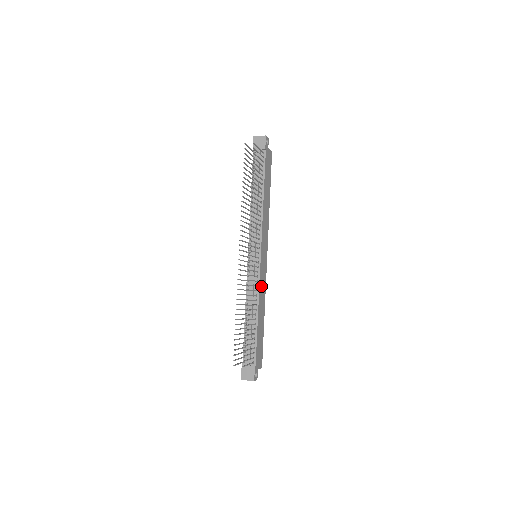
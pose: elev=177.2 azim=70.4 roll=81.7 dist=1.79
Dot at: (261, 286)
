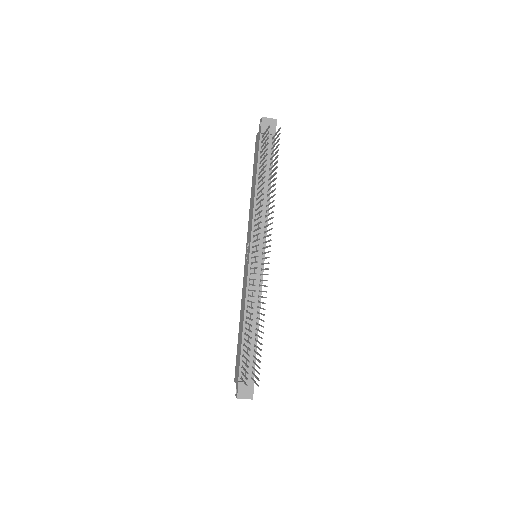
Dot at: occluded
